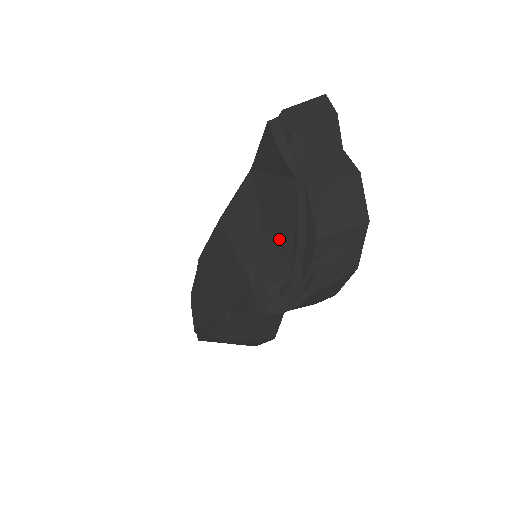
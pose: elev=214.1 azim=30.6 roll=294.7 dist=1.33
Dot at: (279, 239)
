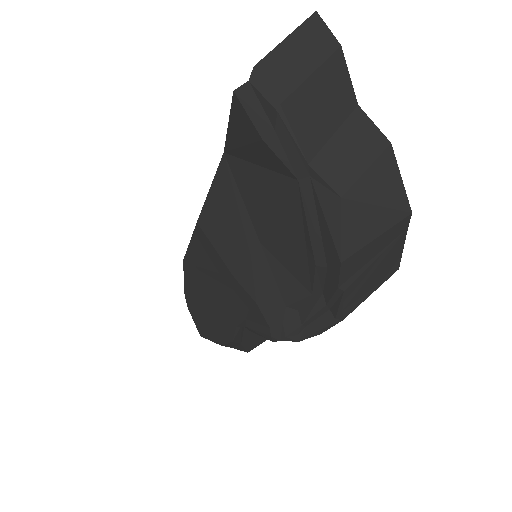
Dot at: (285, 254)
